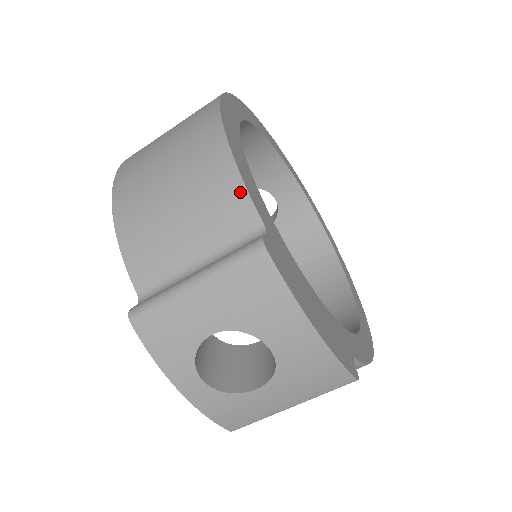
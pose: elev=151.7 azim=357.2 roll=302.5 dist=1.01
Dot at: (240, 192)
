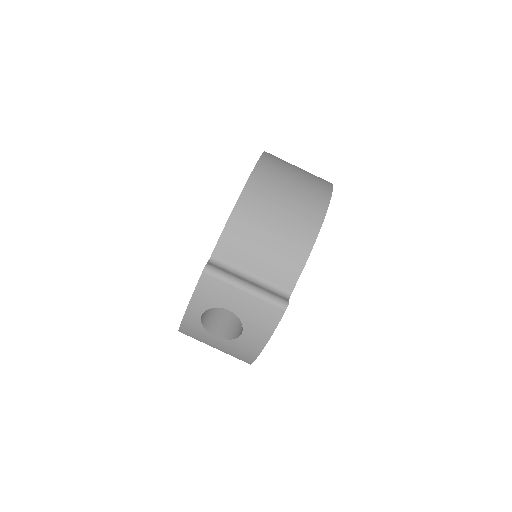
Dot at: (298, 271)
